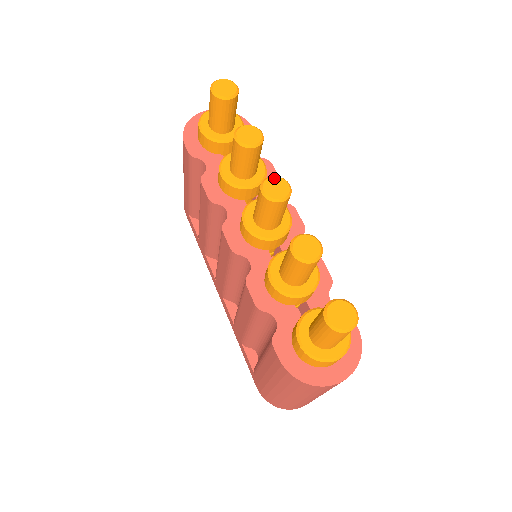
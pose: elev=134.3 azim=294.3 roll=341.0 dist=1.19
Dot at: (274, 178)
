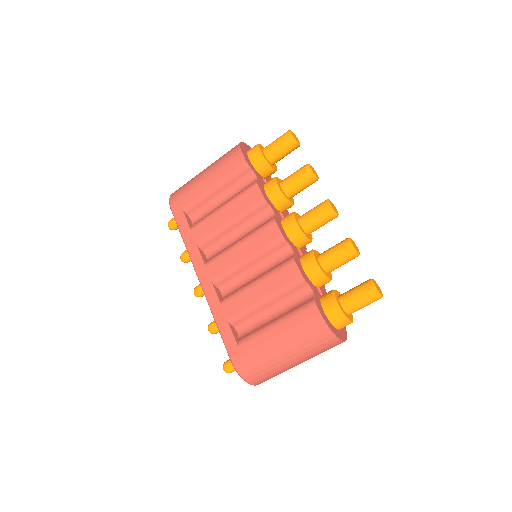
Dot at: occluded
